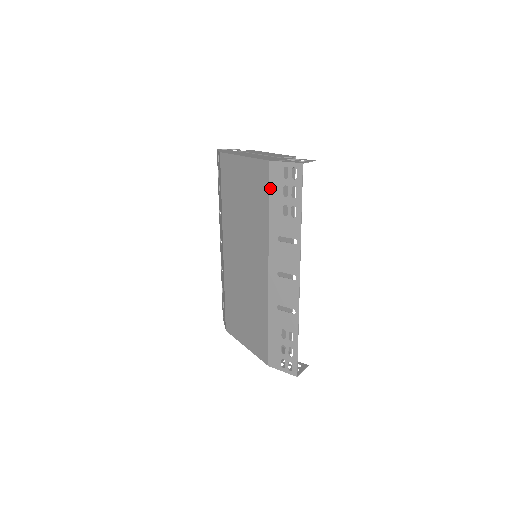
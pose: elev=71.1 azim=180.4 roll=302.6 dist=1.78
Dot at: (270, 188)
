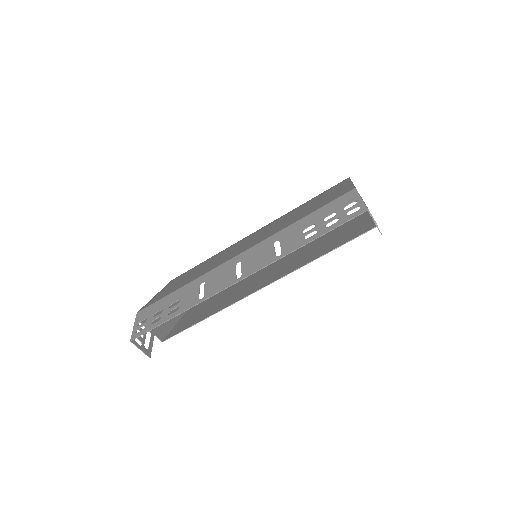
Dot at: (327, 205)
